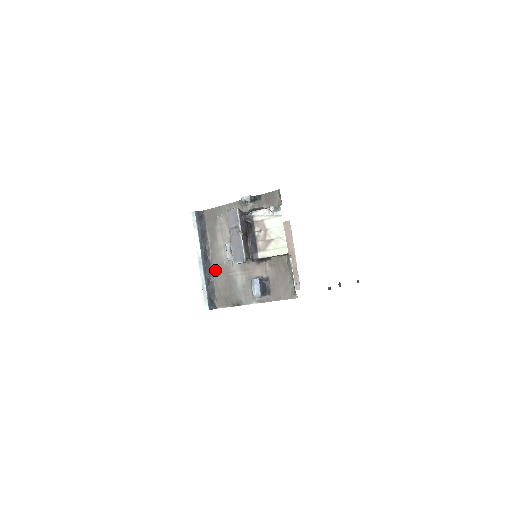
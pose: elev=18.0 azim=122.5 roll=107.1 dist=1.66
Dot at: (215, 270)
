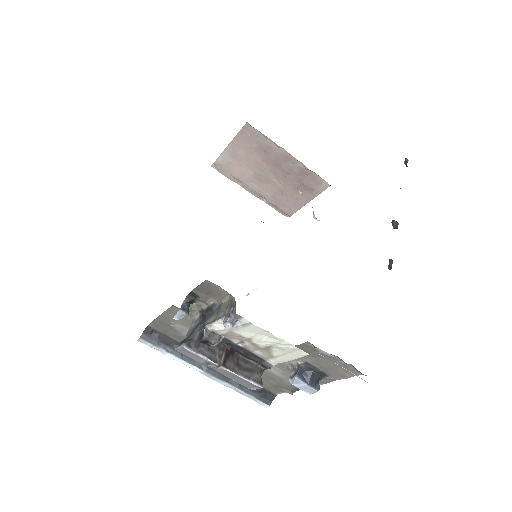
Dot at: occluded
